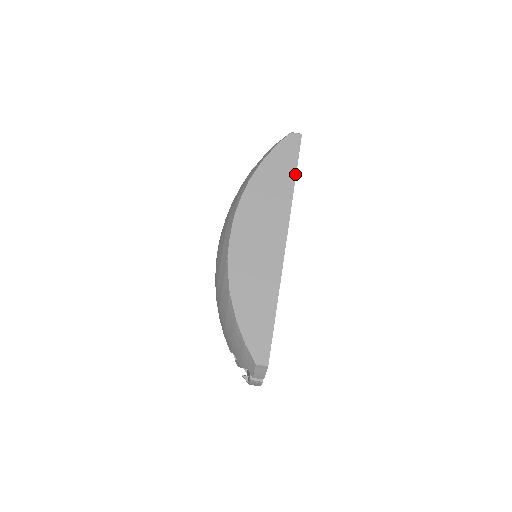
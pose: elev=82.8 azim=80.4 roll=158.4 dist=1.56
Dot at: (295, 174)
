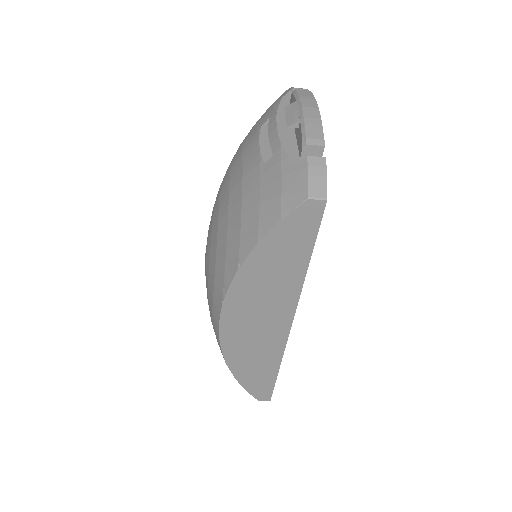
Dot at: (309, 257)
